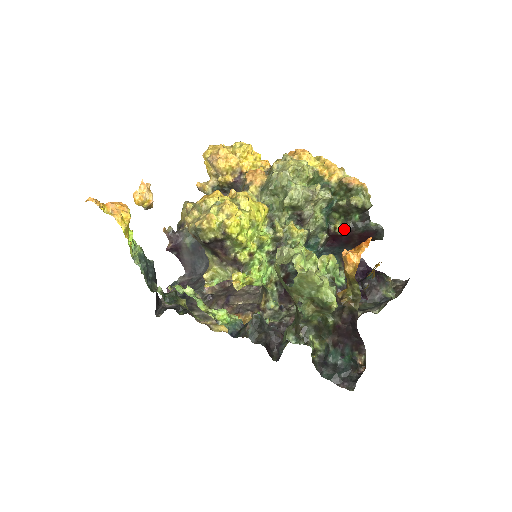
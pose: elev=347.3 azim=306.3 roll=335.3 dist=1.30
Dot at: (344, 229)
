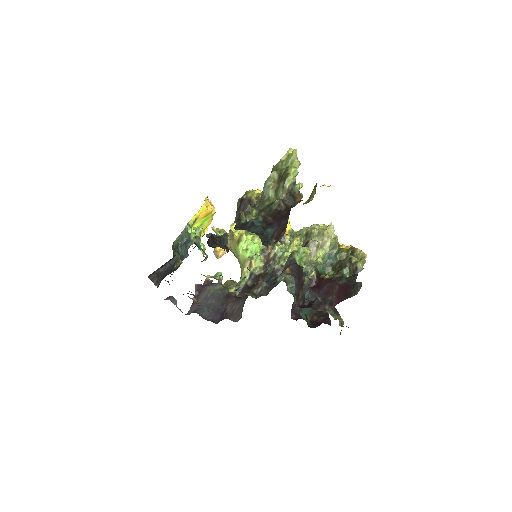
Dot at: (331, 278)
